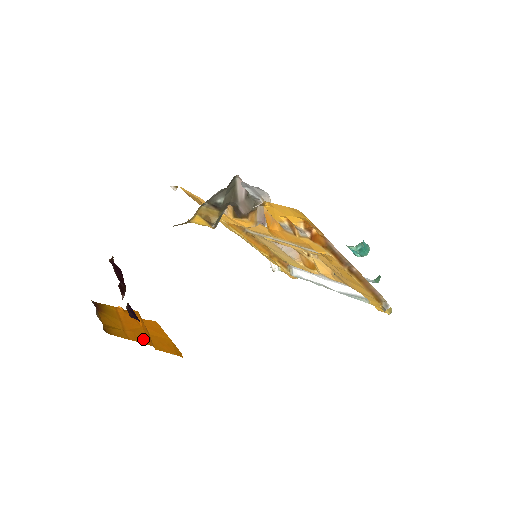
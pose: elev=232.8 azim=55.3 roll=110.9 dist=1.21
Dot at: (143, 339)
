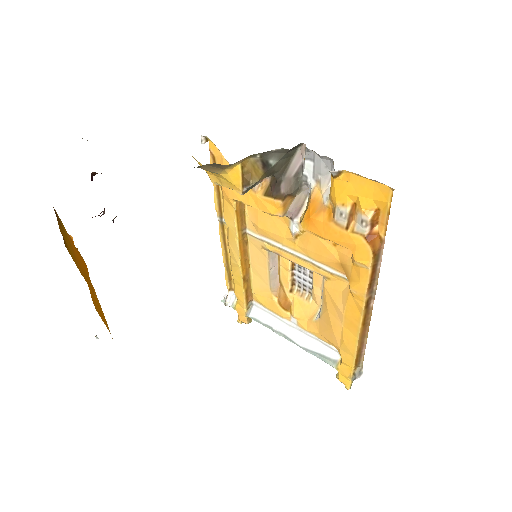
Dot at: (90, 285)
